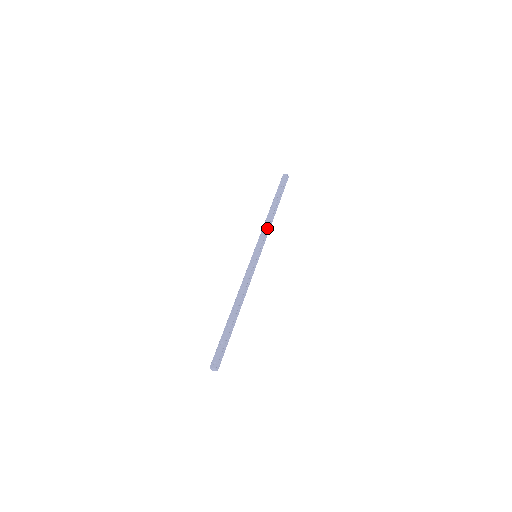
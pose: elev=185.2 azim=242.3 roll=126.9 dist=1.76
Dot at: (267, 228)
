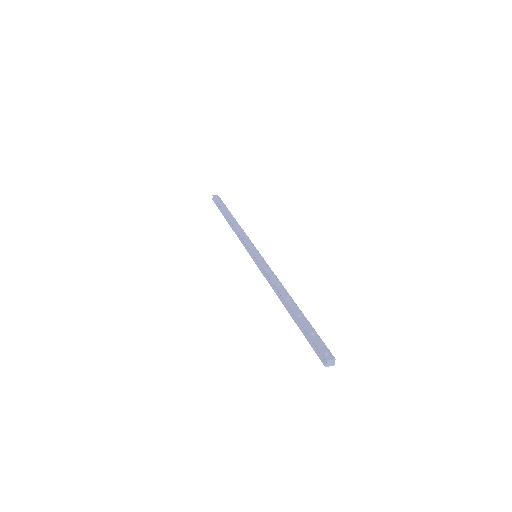
Dot at: (245, 233)
